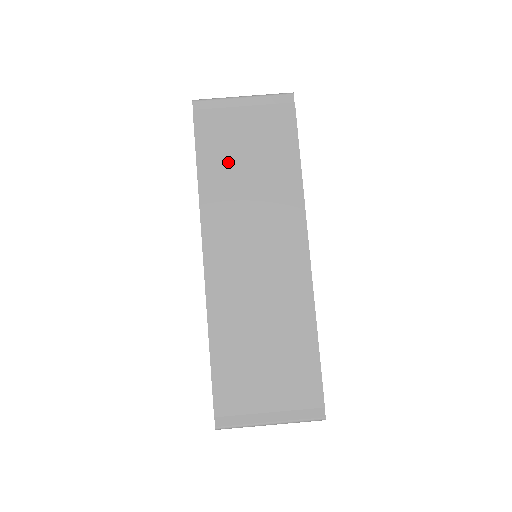
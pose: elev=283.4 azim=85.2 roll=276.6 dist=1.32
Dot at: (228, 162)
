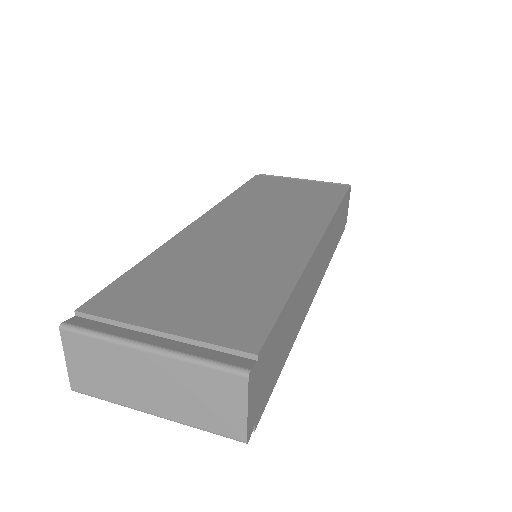
Dot at: (268, 192)
